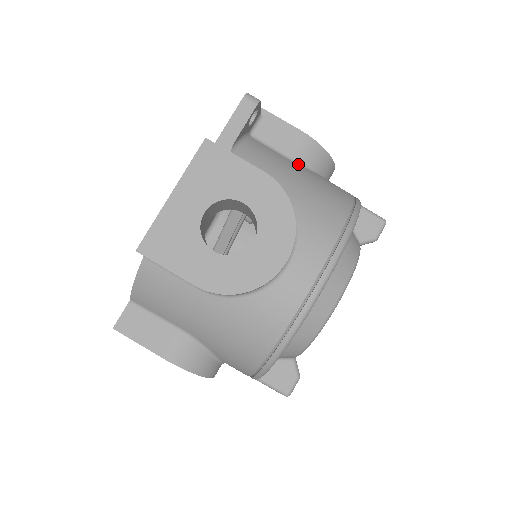
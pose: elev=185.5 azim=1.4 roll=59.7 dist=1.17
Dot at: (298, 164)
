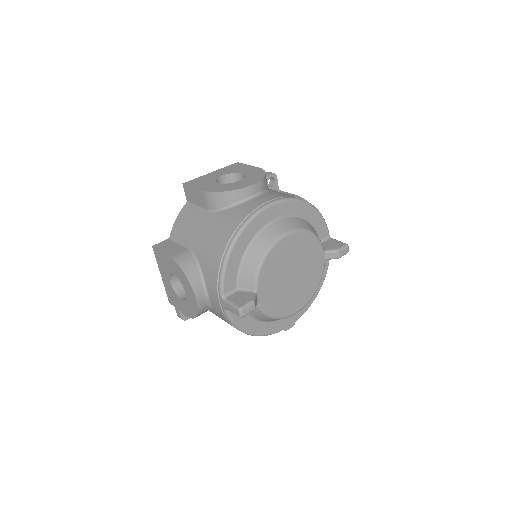
Dot at: occluded
